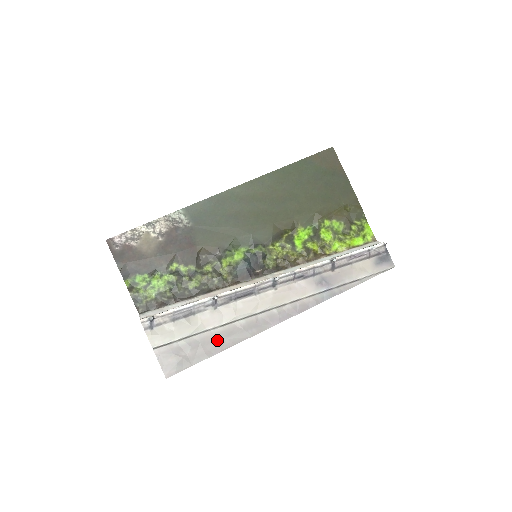
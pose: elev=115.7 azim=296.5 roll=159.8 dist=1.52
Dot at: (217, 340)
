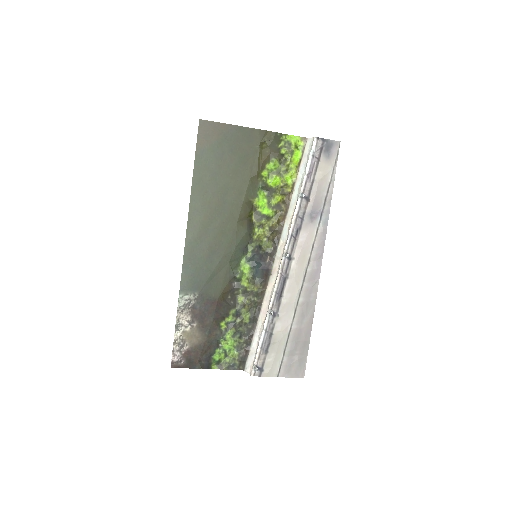
Dot at: (301, 327)
